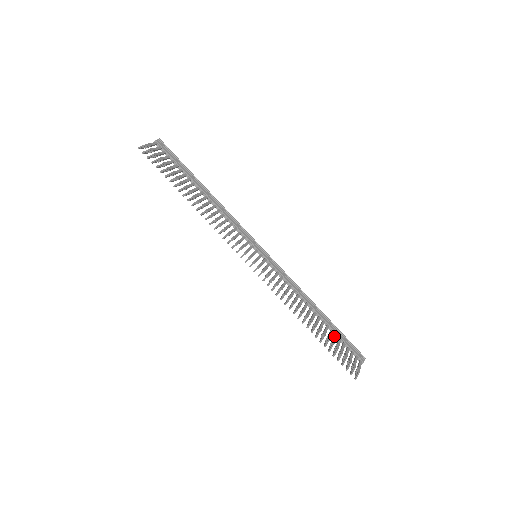
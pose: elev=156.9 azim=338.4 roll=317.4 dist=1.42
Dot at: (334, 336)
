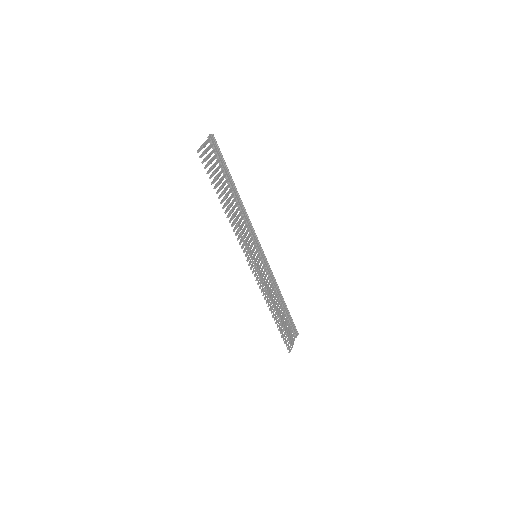
Dot at: (286, 320)
